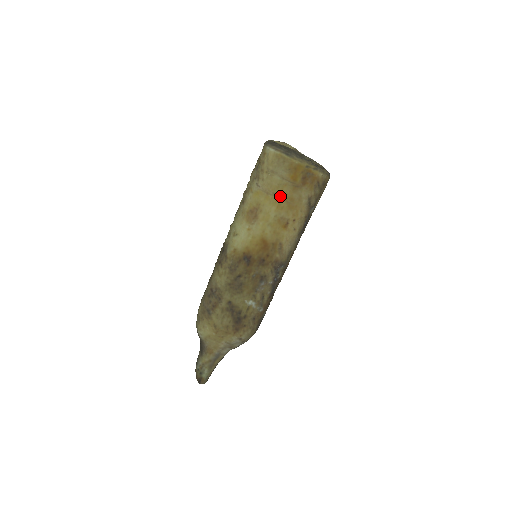
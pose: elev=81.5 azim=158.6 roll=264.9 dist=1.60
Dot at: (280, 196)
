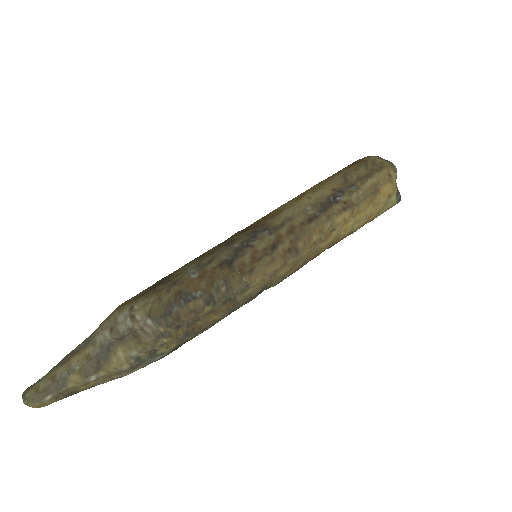
Dot at: occluded
